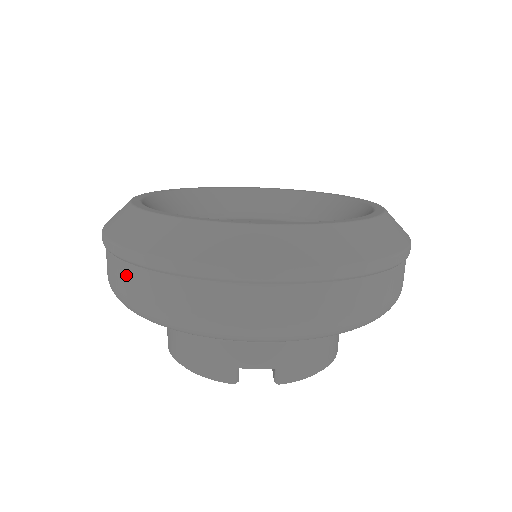
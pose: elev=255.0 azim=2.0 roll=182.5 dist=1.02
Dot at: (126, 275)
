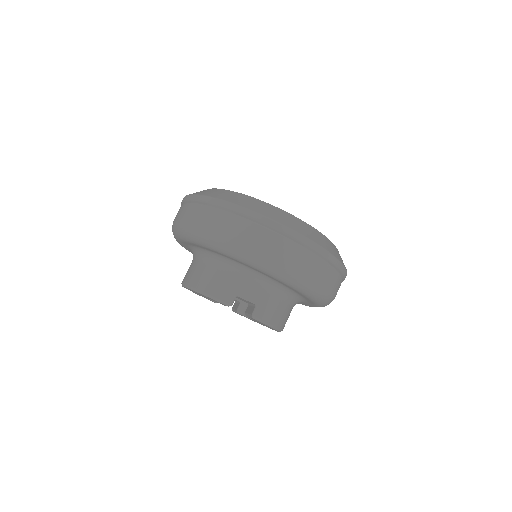
Dot at: (206, 212)
